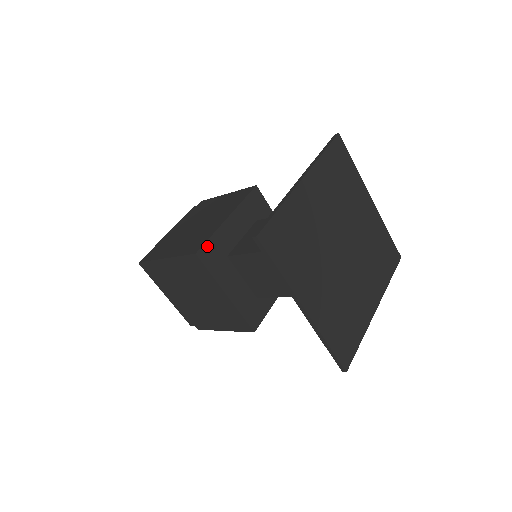
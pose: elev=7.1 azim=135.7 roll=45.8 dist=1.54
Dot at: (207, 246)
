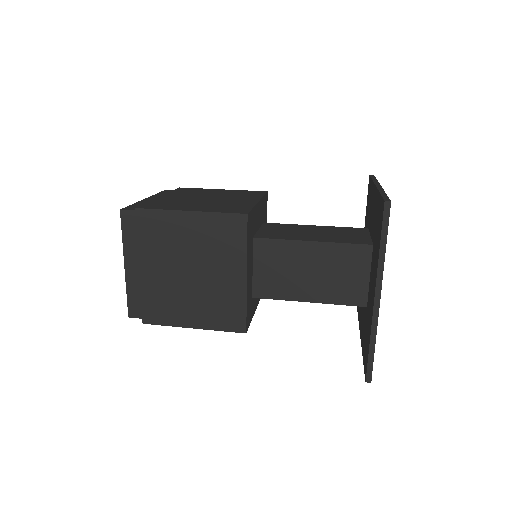
Dot at: (251, 214)
